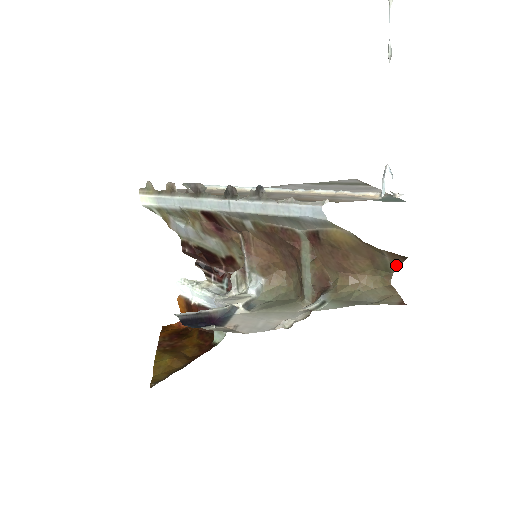
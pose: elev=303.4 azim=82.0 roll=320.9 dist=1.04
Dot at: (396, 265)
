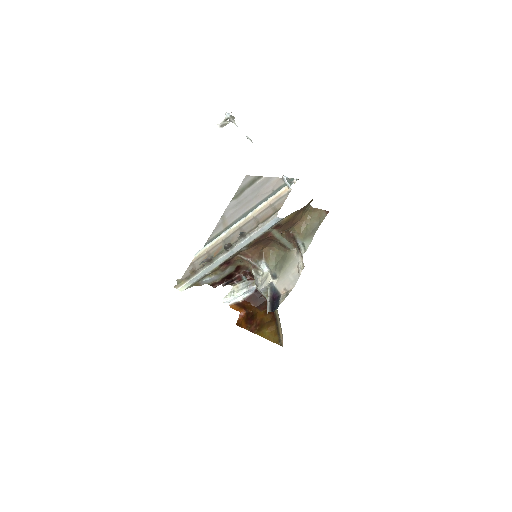
Dot at: (311, 201)
